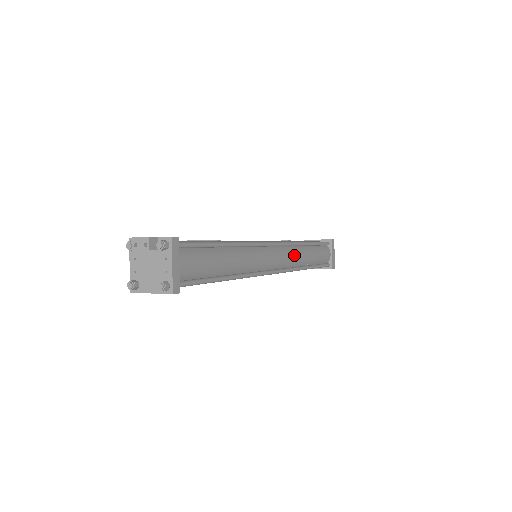
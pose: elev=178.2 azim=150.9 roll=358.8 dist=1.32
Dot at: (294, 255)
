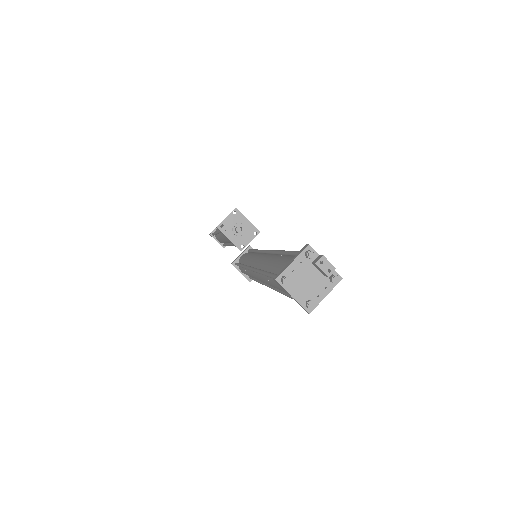
Dot at: occluded
